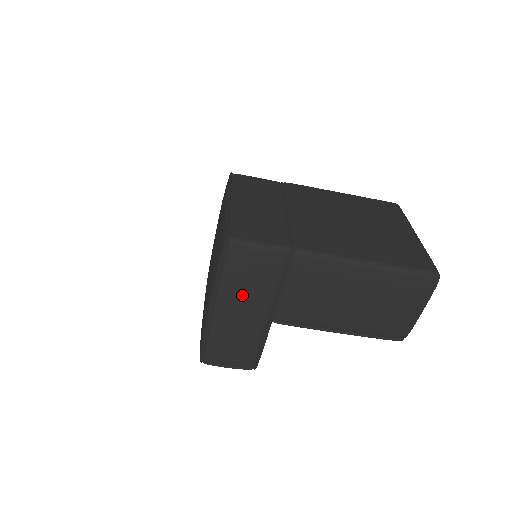
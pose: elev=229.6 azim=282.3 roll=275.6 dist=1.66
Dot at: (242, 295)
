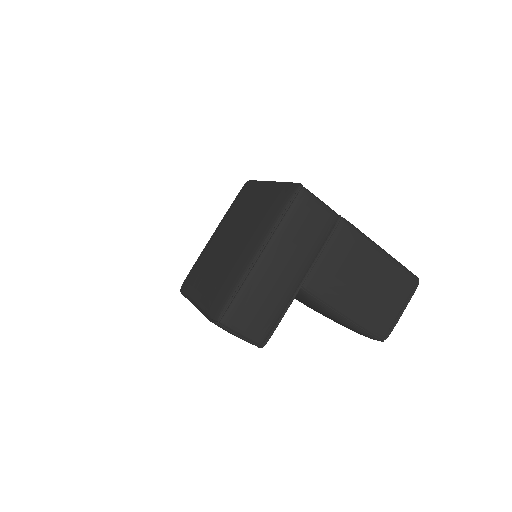
Dot at: (292, 246)
